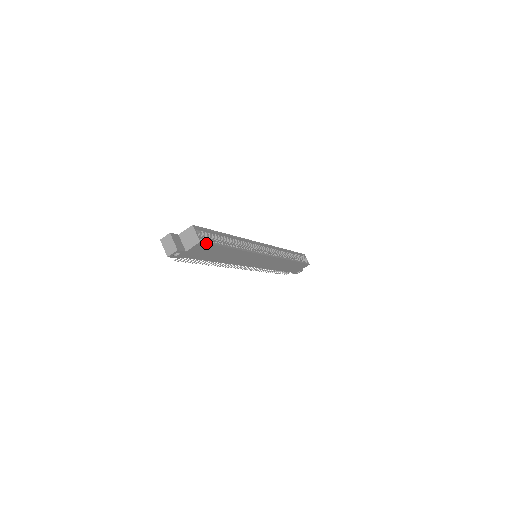
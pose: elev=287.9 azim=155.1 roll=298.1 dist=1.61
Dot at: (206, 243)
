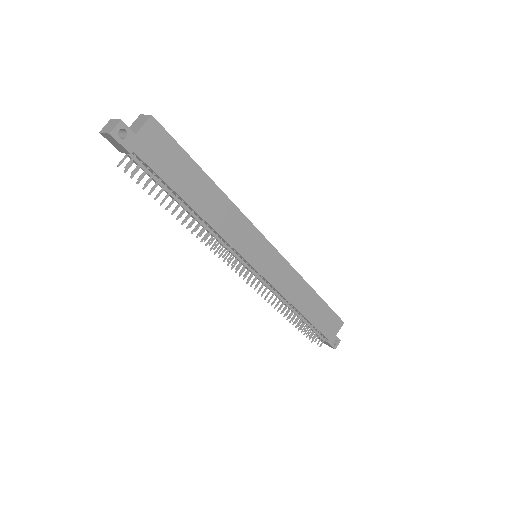
Dot at: (162, 127)
